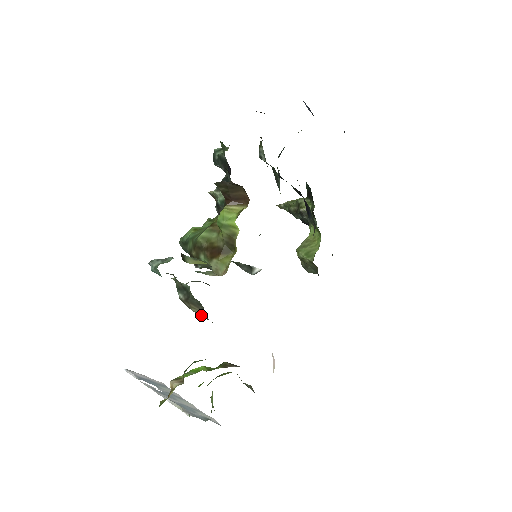
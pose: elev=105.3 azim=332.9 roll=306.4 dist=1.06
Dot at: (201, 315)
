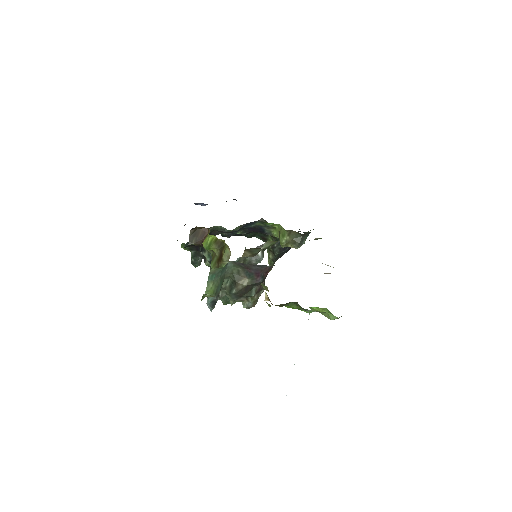
Dot at: (253, 283)
